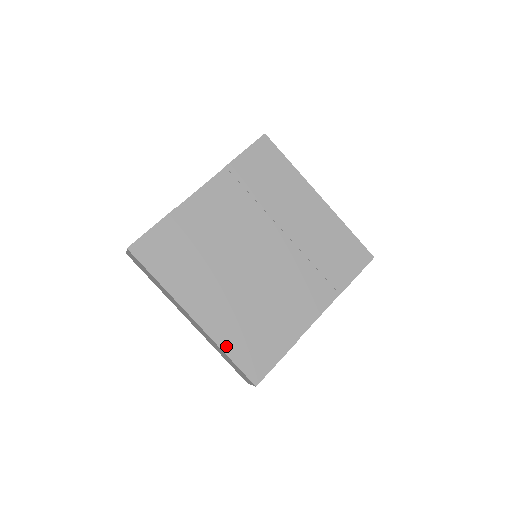
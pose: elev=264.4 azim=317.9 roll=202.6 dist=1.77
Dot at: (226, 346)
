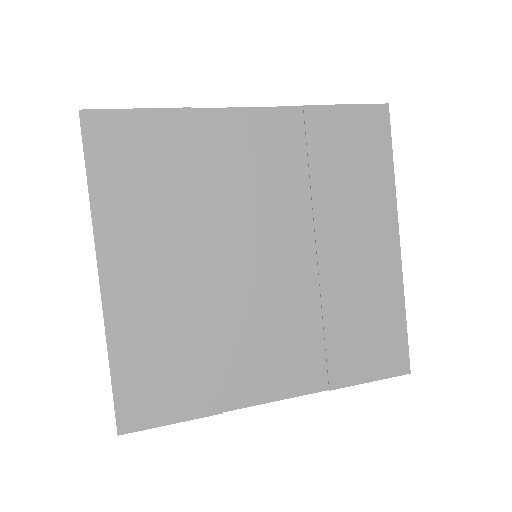
Dot at: (118, 349)
